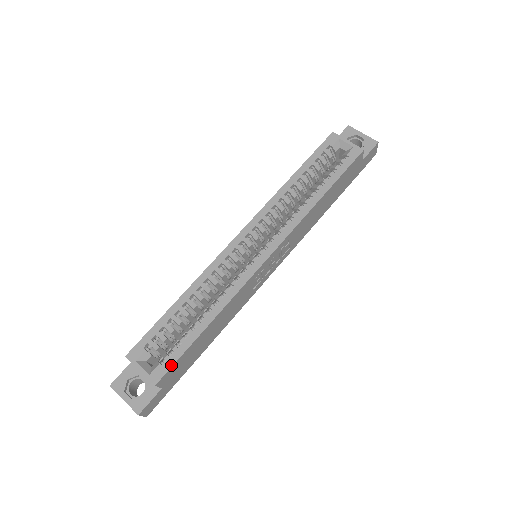
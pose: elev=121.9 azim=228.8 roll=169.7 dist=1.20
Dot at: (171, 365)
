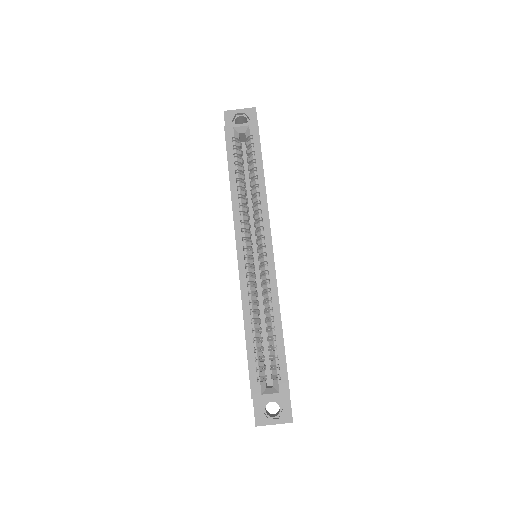
Dot at: (286, 374)
